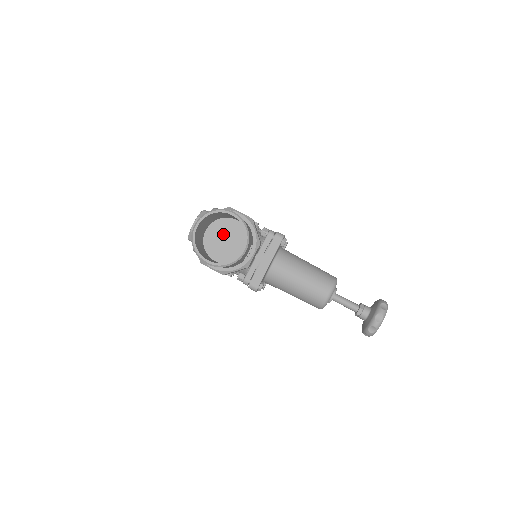
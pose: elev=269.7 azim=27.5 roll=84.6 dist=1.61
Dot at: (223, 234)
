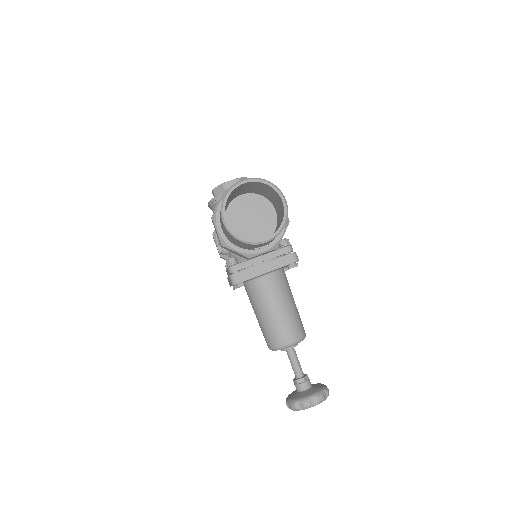
Dot at: (254, 211)
